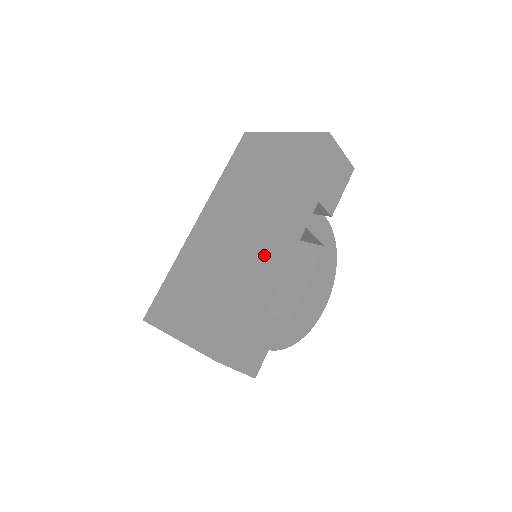
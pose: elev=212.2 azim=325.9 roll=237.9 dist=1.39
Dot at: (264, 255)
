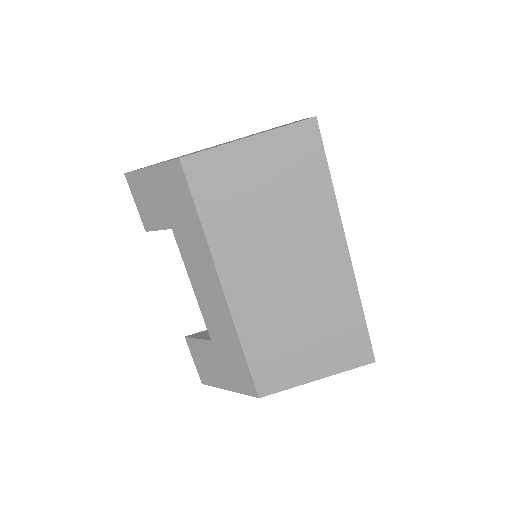
Dot at: (347, 268)
